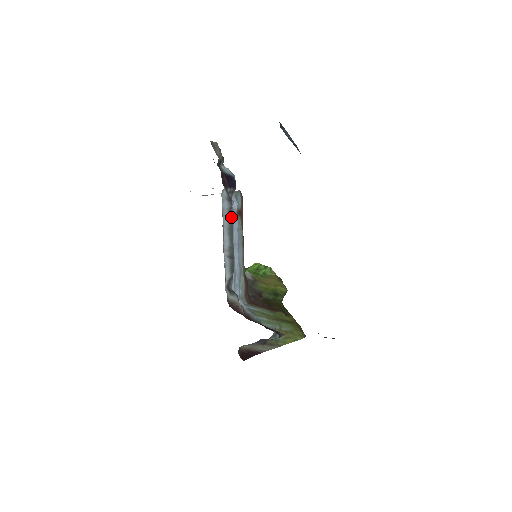
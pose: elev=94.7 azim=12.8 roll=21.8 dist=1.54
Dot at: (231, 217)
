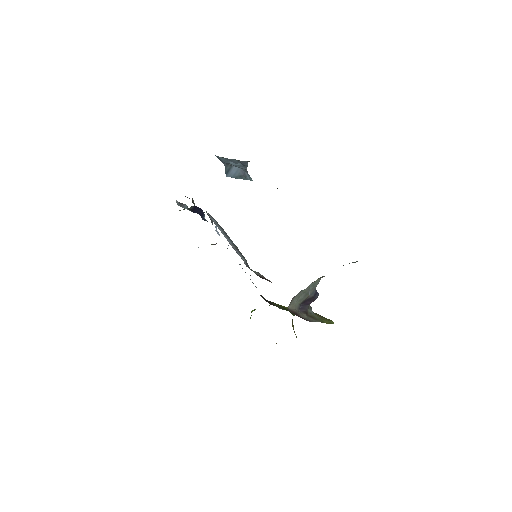
Dot at: (221, 228)
